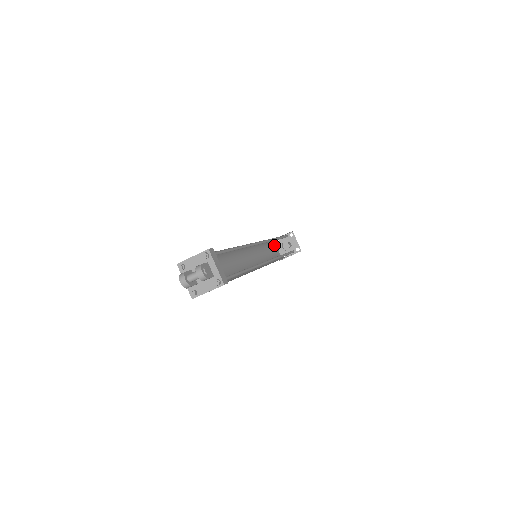
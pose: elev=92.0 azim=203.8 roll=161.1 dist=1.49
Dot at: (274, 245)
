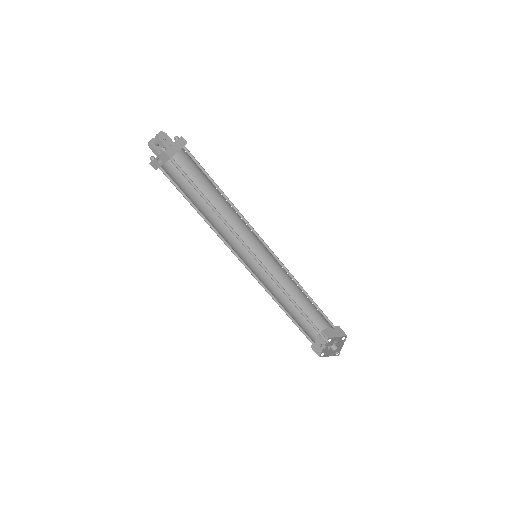
Dot at: occluded
